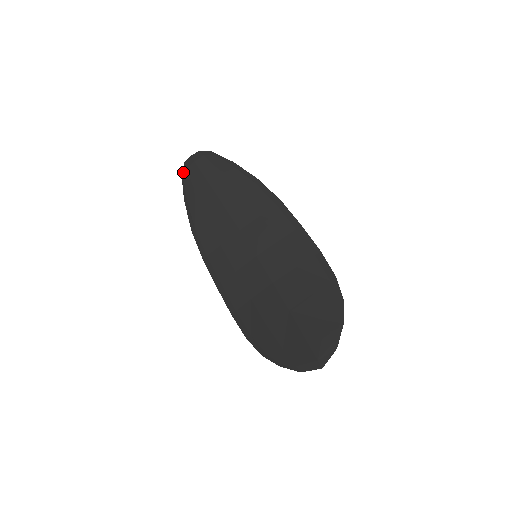
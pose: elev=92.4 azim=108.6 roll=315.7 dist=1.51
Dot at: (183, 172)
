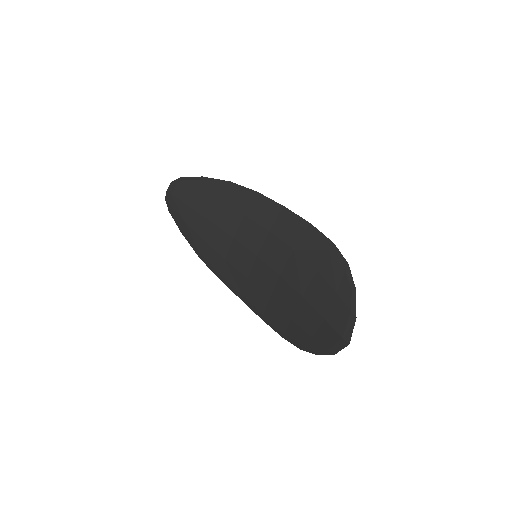
Dot at: (168, 208)
